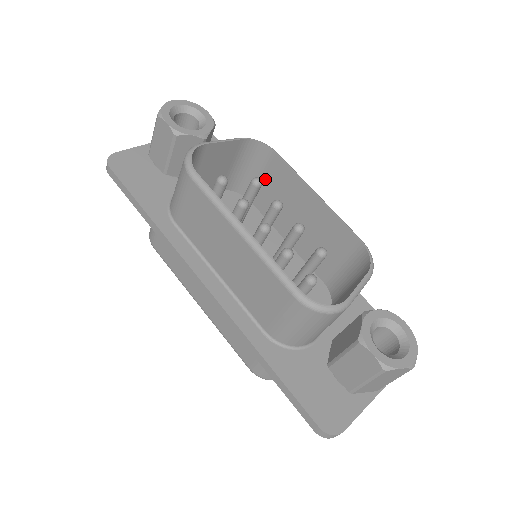
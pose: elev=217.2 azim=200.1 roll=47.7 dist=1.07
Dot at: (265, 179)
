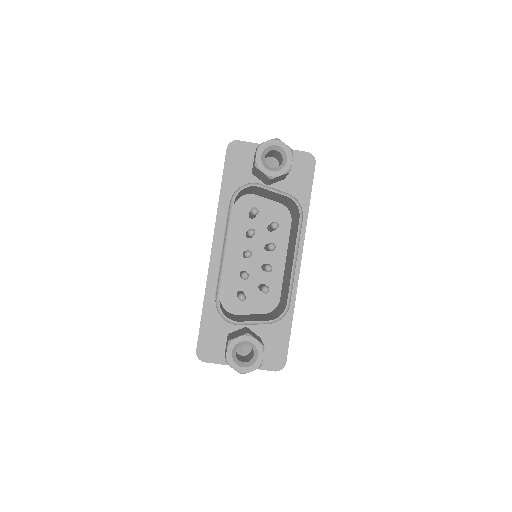
Dot at: (295, 222)
